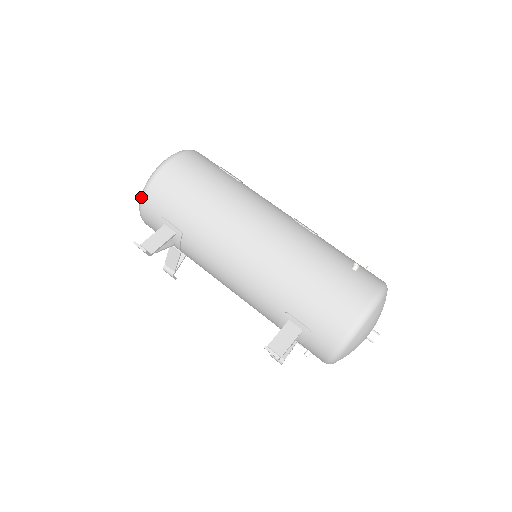
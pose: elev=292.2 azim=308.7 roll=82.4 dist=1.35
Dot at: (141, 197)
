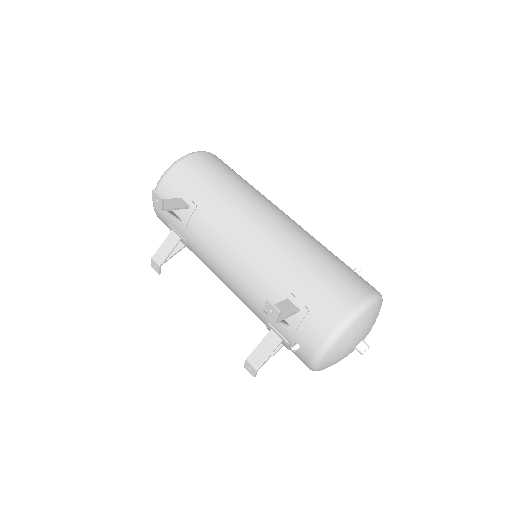
Dot at: (165, 172)
